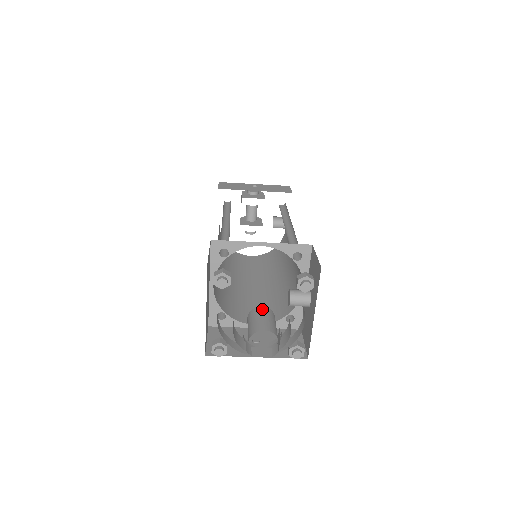
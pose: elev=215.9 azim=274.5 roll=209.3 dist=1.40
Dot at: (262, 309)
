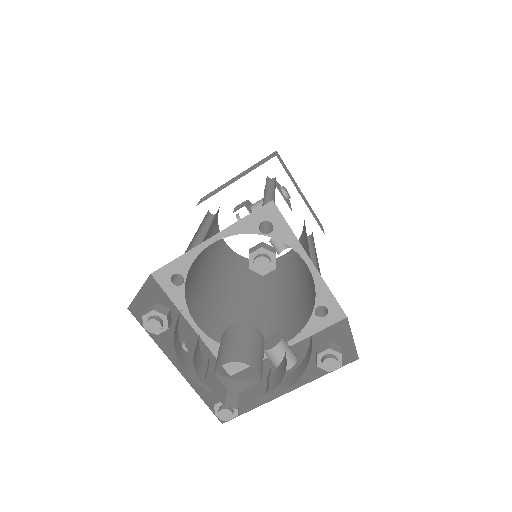
Dot at: (261, 336)
